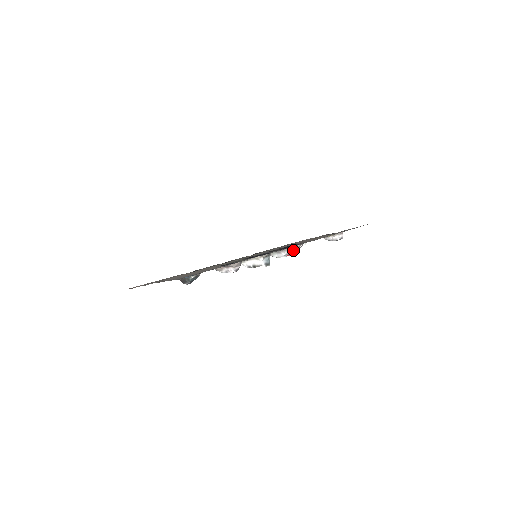
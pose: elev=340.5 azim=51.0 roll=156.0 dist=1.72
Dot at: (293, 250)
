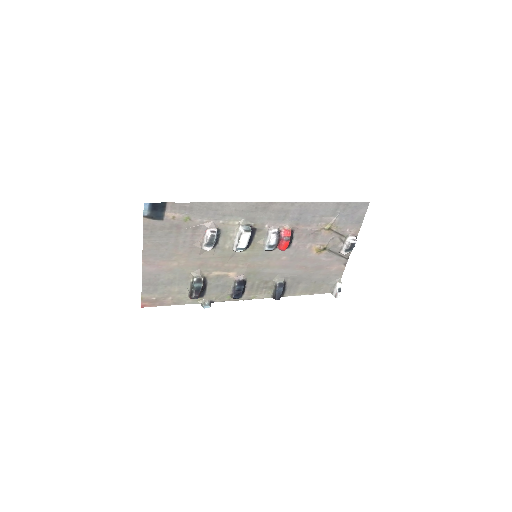
Dot at: (284, 233)
